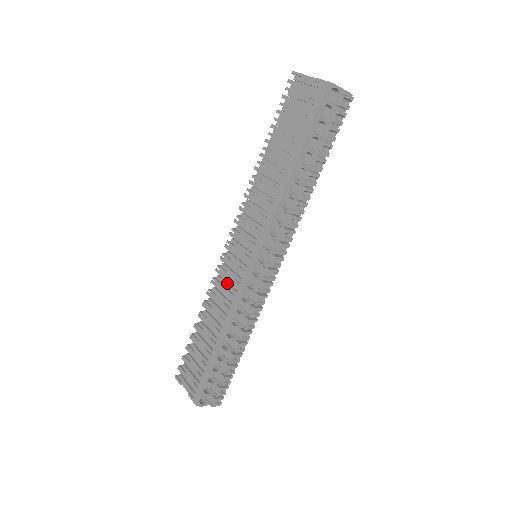
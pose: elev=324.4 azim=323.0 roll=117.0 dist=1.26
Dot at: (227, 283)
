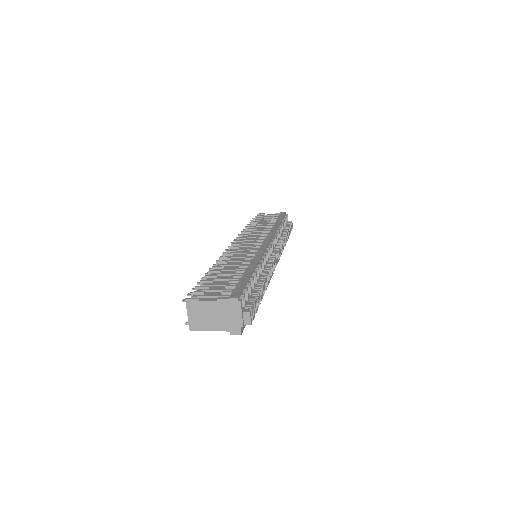
Dot at: (241, 254)
